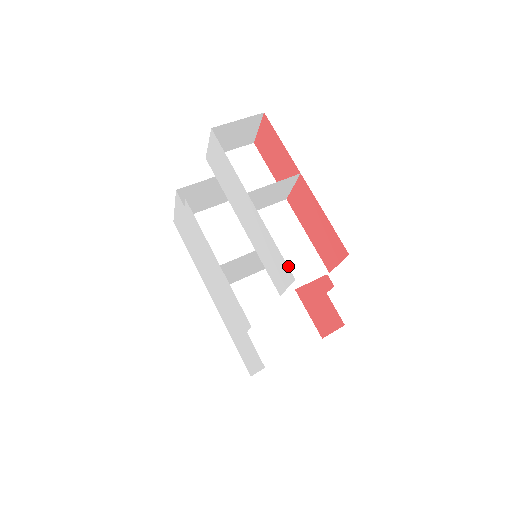
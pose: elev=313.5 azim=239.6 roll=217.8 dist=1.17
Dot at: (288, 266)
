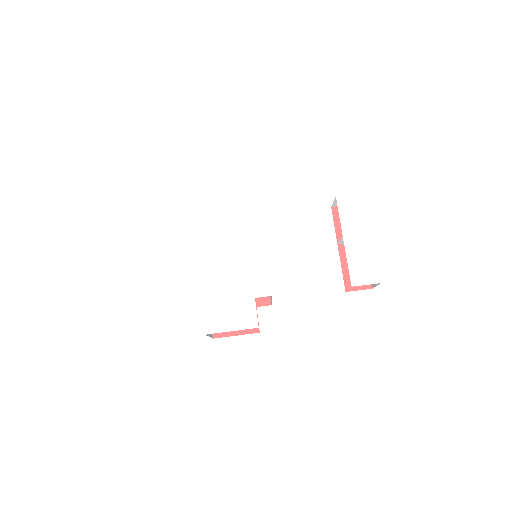
Dot at: occluded
